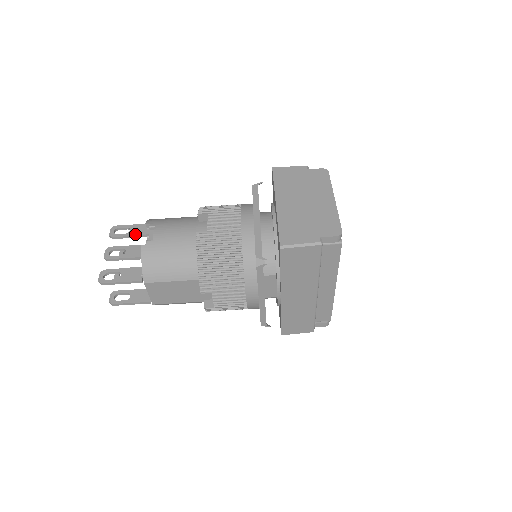
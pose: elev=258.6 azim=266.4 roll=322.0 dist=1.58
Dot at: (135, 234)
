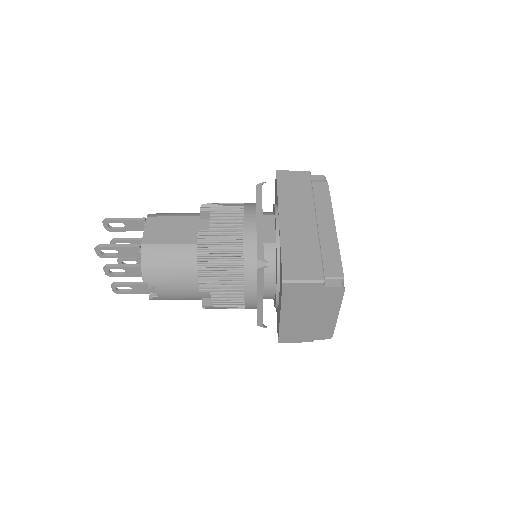
Dot at: occluded
